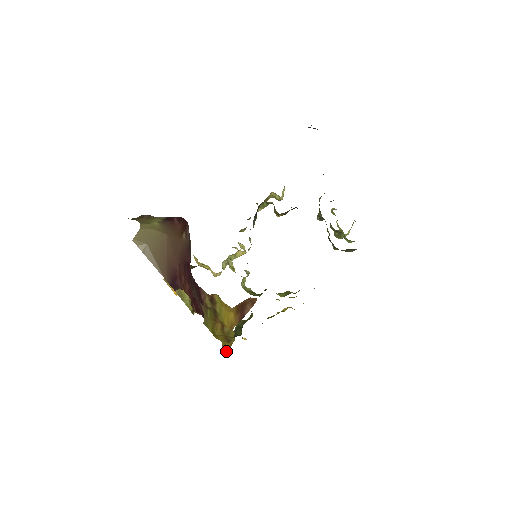
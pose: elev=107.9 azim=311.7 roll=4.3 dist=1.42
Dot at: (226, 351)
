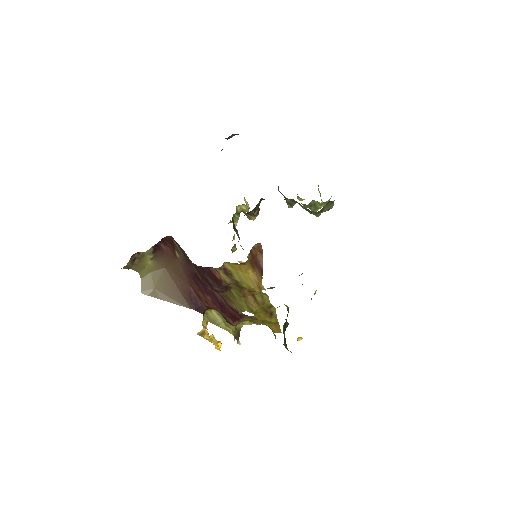
Dot at: occluded
